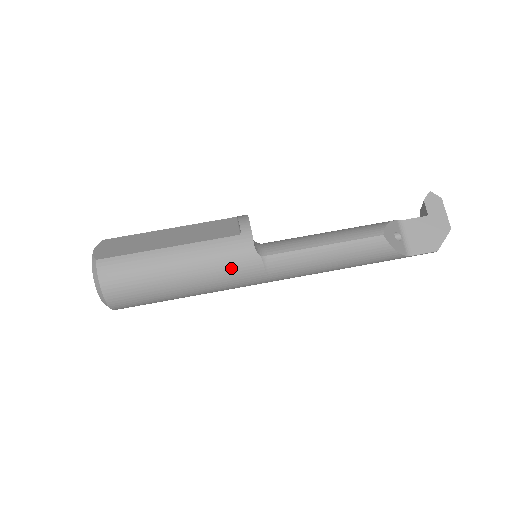
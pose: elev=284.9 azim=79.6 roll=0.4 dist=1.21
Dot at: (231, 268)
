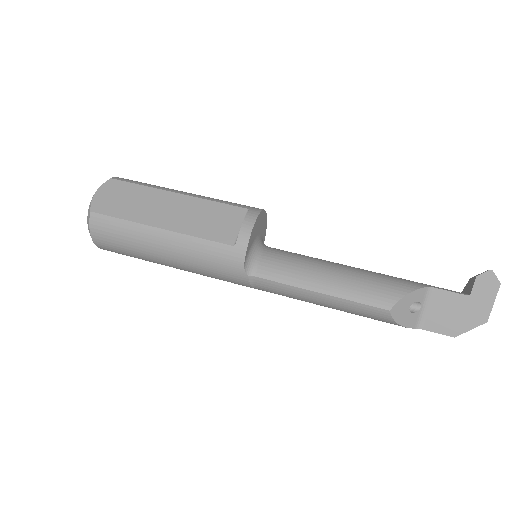
Dot at: (216, 272)
